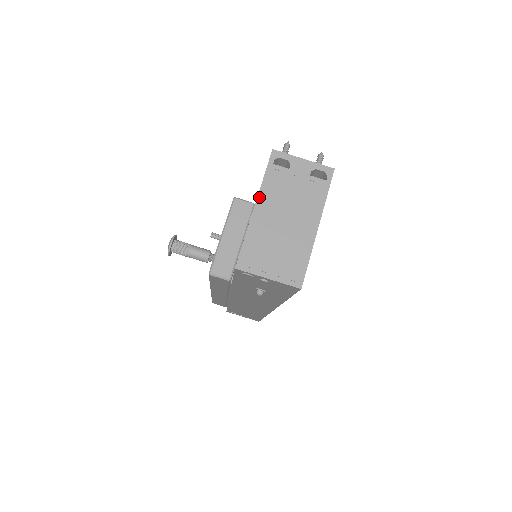
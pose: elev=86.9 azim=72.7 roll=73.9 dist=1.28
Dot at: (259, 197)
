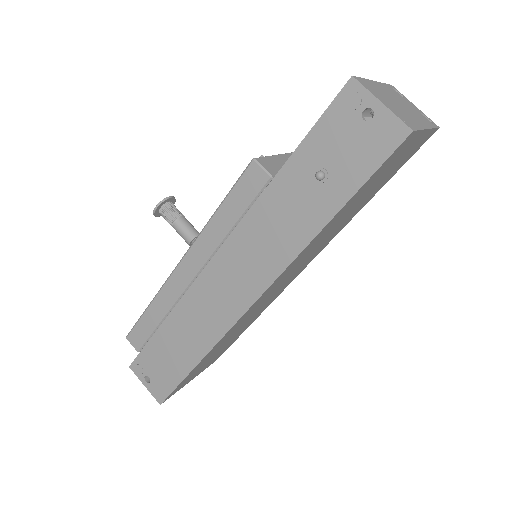
Dot at: (379, 83)
